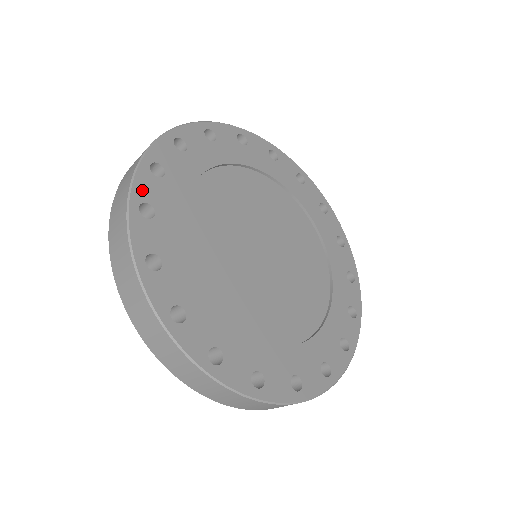
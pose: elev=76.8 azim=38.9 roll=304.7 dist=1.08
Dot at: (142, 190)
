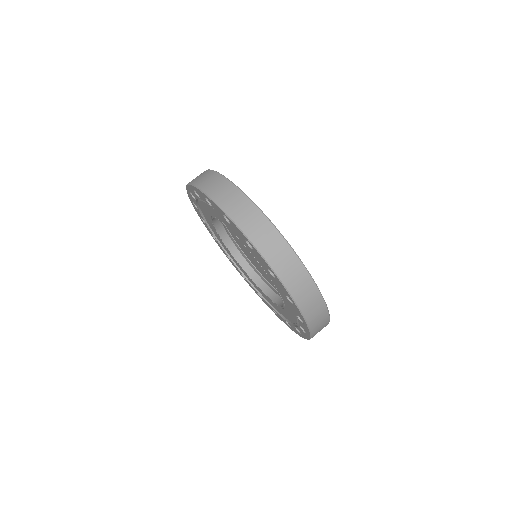
Dot at: occluded
